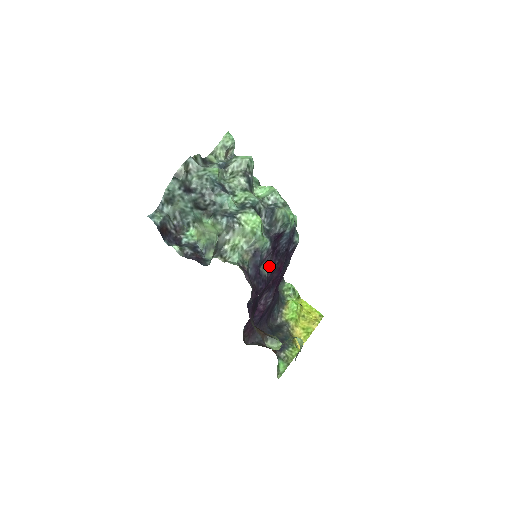
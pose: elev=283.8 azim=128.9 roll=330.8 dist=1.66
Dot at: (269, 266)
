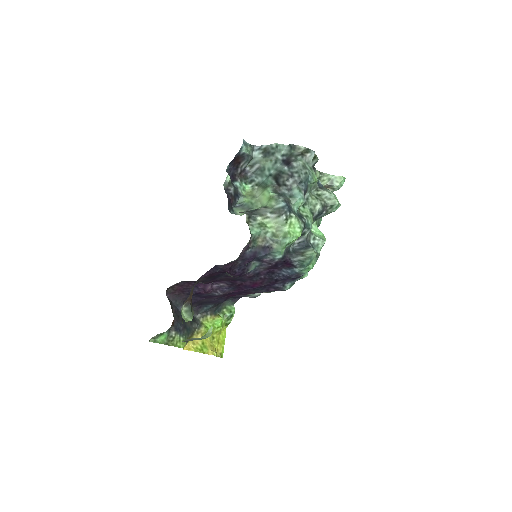
Dot at: (256, 271)
